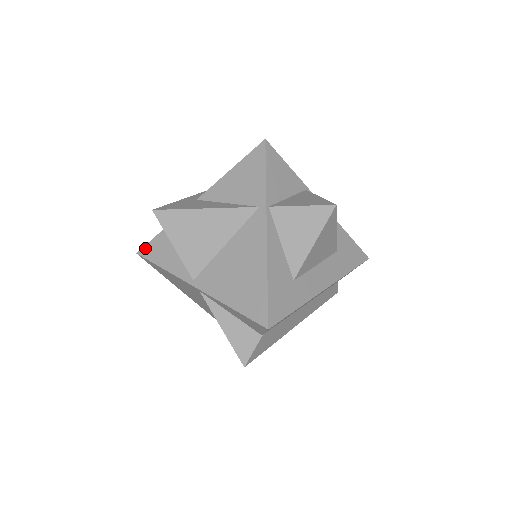
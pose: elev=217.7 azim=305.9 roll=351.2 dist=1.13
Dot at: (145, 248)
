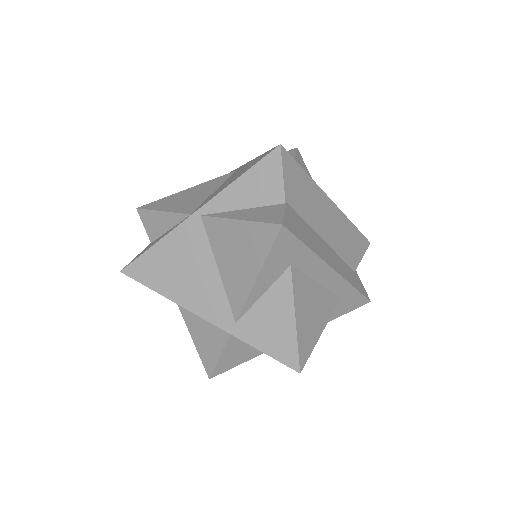
Dot at: (130, 262)
